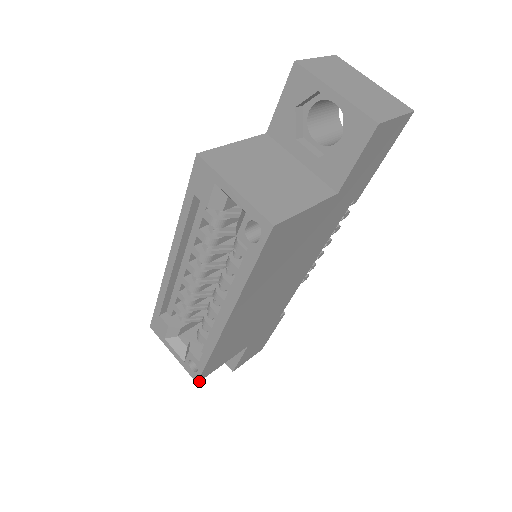
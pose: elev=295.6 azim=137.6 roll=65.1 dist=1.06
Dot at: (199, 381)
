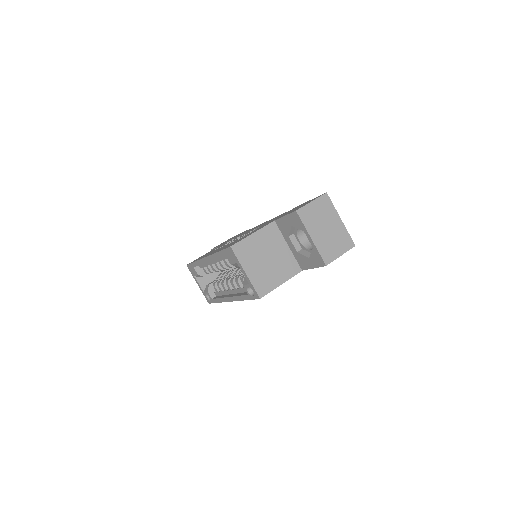
Dot at: occluded
